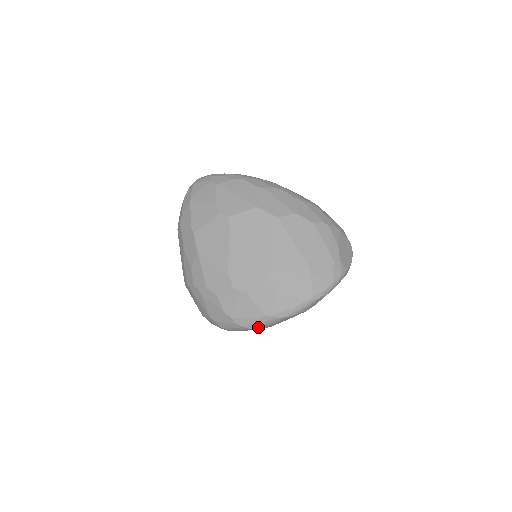
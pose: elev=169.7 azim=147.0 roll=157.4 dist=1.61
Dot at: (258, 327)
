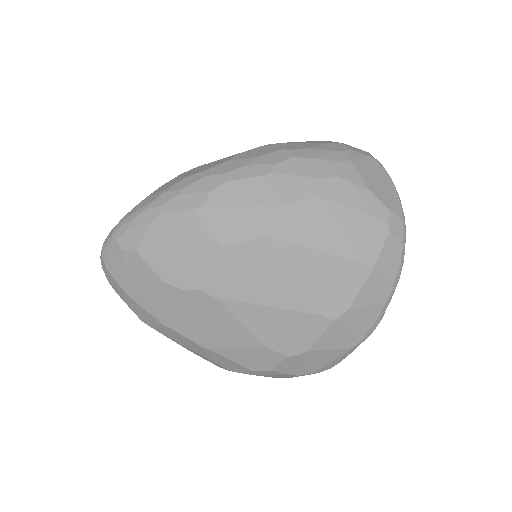
Dot at: occluded
